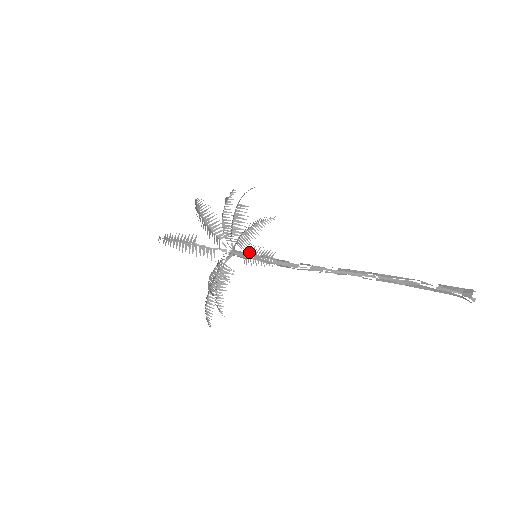
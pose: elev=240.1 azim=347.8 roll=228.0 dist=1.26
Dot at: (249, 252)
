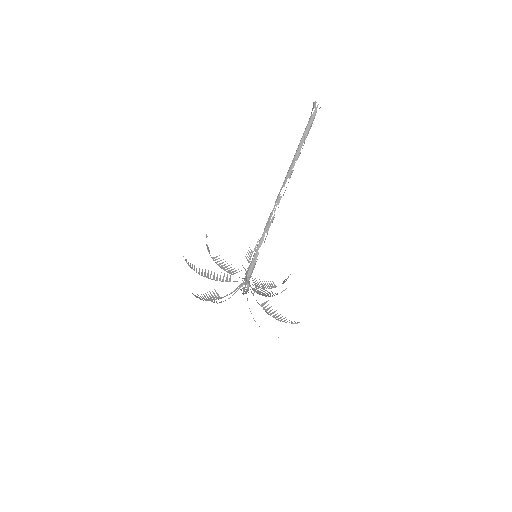
Dot at: (258, 286)
